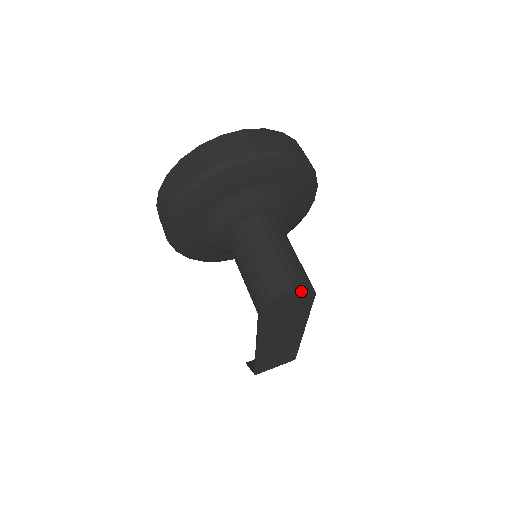
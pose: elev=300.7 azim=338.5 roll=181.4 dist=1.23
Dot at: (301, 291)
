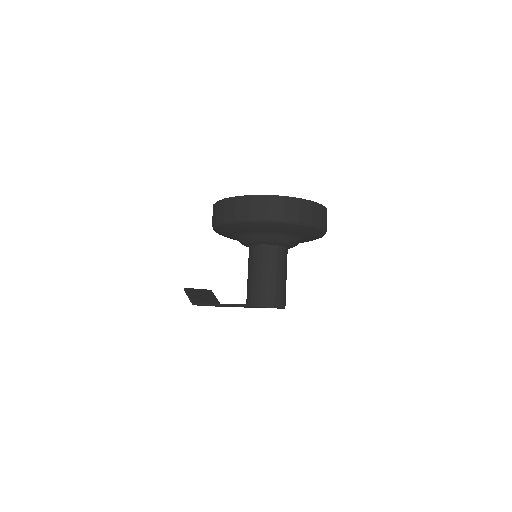
Dot at: occluded
